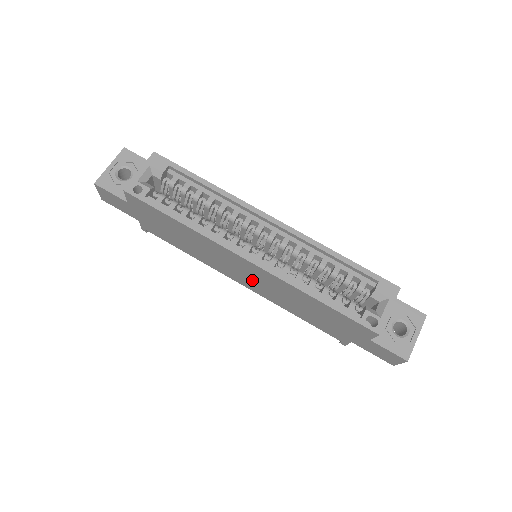
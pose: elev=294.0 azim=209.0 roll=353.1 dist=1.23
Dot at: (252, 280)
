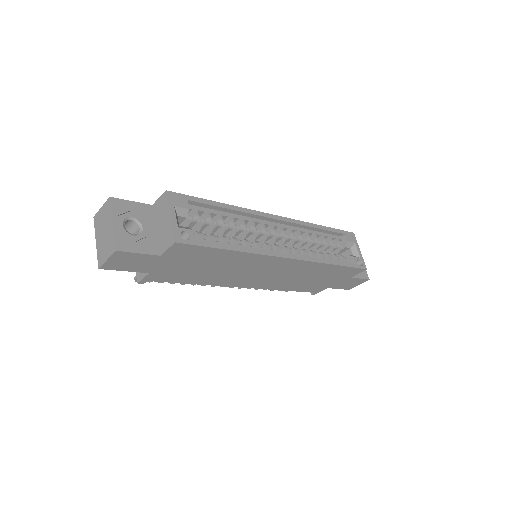
Dot at: (269, 277)
